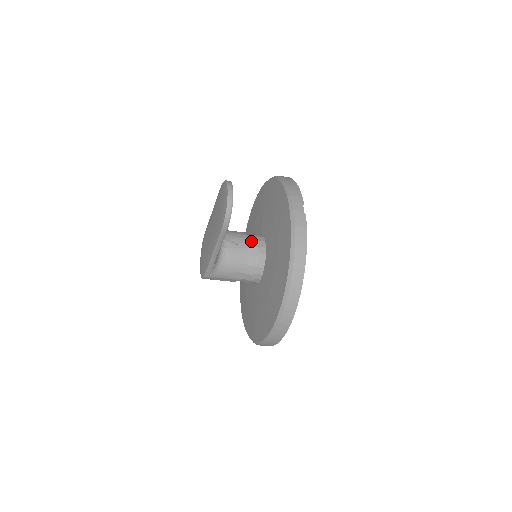
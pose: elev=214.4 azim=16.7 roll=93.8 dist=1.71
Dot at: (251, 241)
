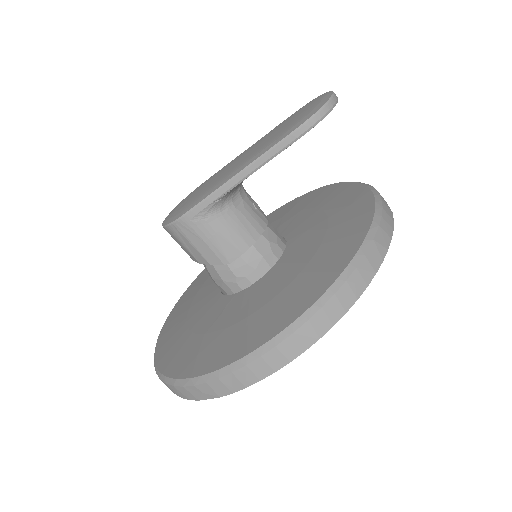
Dot at: (270, 224)
